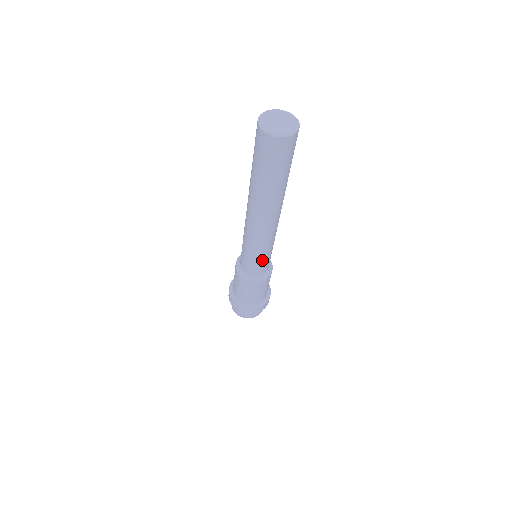
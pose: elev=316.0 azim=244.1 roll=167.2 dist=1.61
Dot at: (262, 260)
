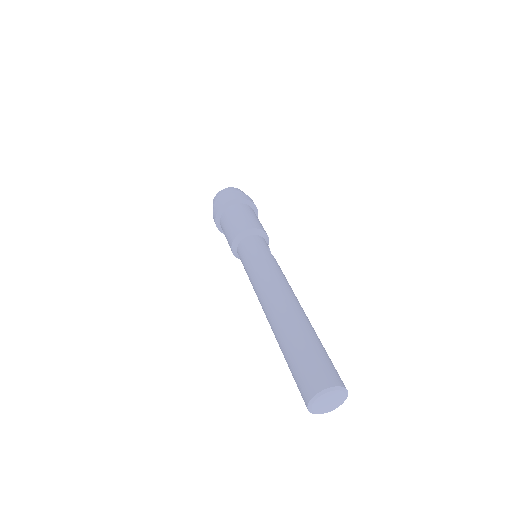
Dot at: occluded
